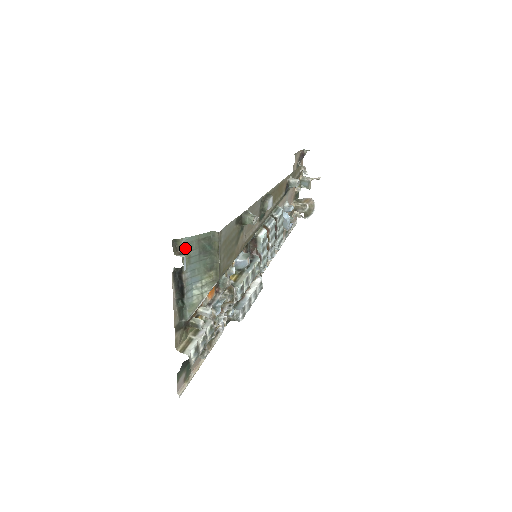
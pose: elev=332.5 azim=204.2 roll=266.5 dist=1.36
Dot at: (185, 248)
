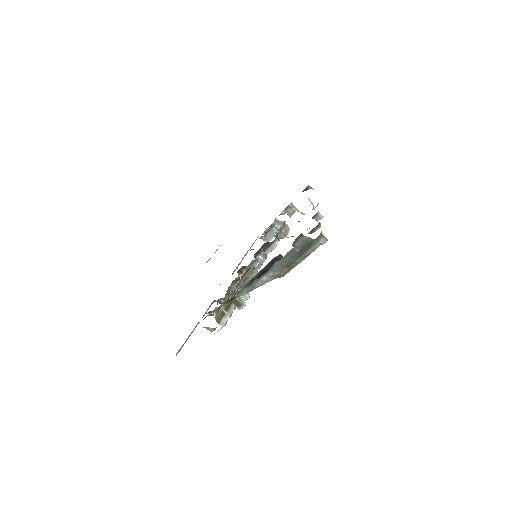
Dot at: (298, 243)
